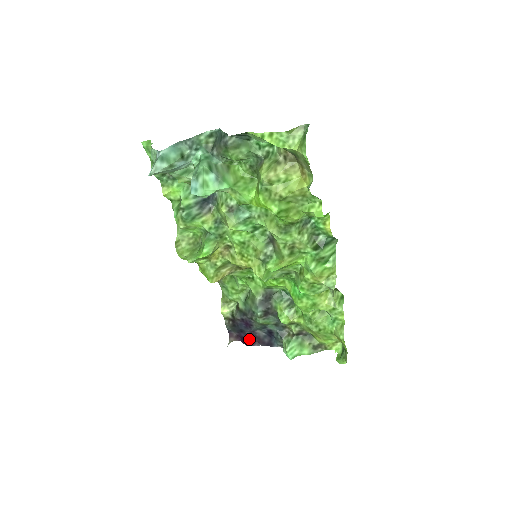
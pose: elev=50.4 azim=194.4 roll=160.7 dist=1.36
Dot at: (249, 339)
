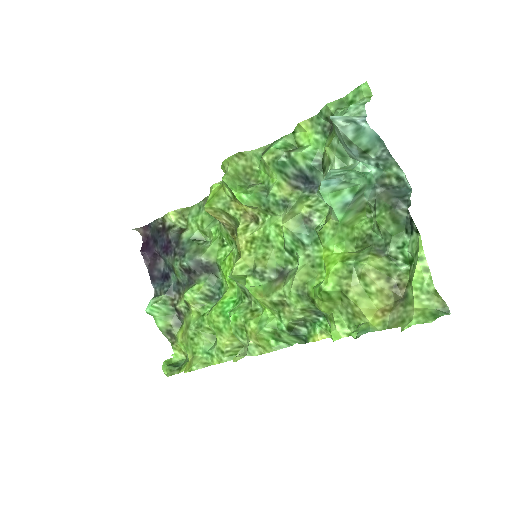
Dot at: (149, 252)
